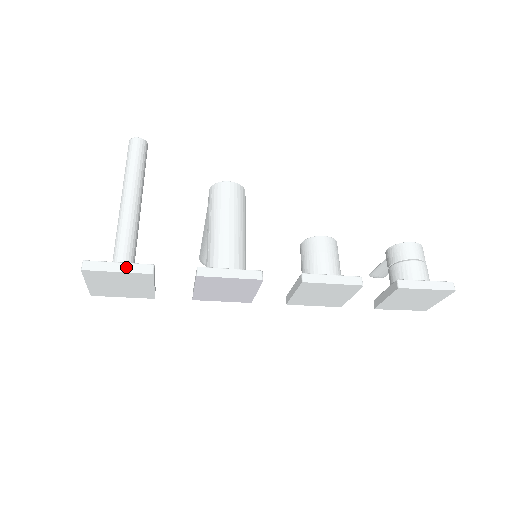
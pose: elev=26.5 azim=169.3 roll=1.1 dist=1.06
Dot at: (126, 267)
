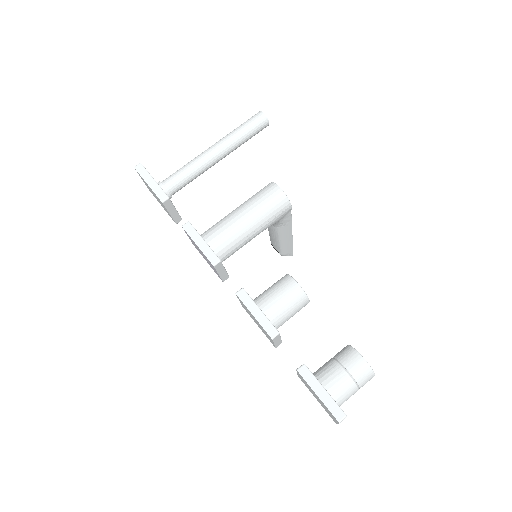
Dot at: (154, 185)
